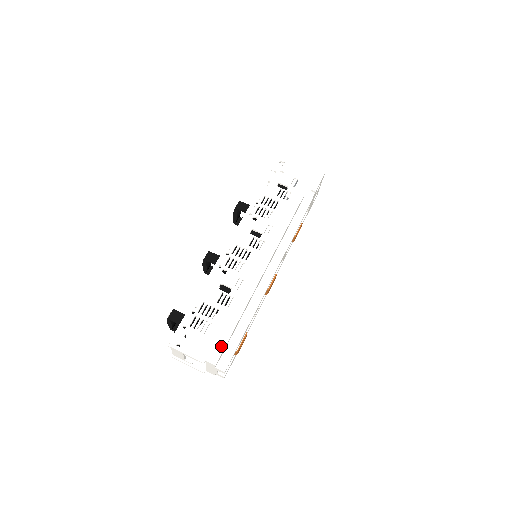
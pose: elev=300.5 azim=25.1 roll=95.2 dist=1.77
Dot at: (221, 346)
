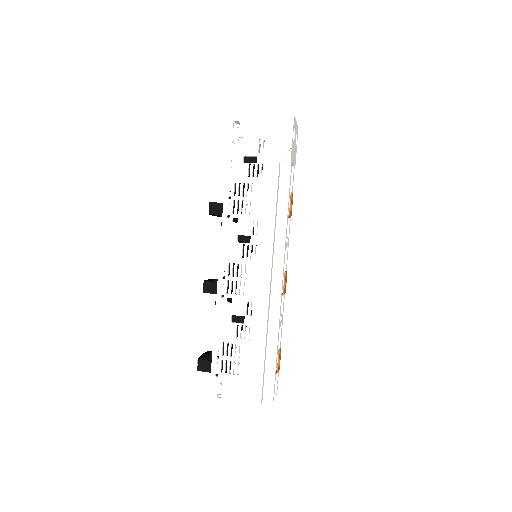
Dot at: (258, 382)
